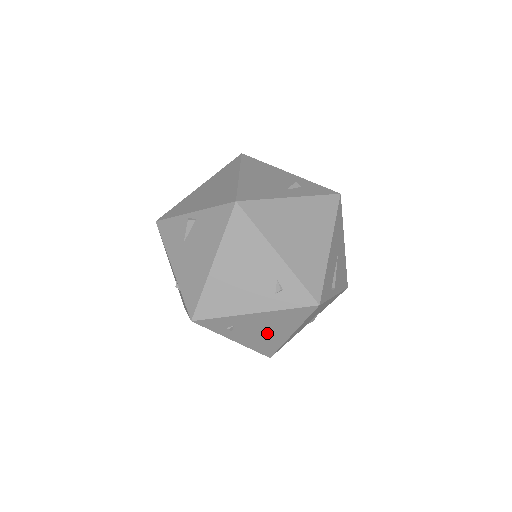
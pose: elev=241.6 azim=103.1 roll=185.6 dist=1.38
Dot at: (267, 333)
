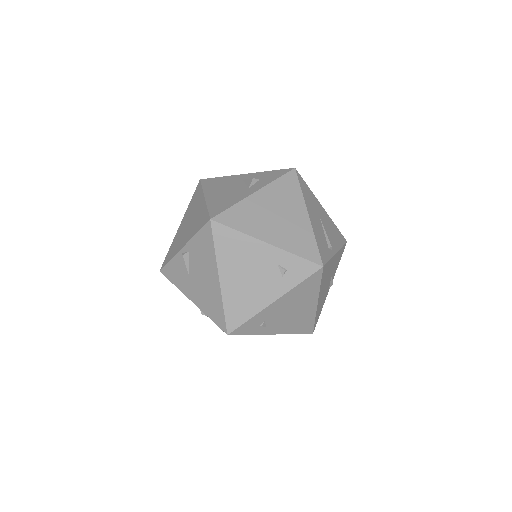
Dot at: (296, 313)
